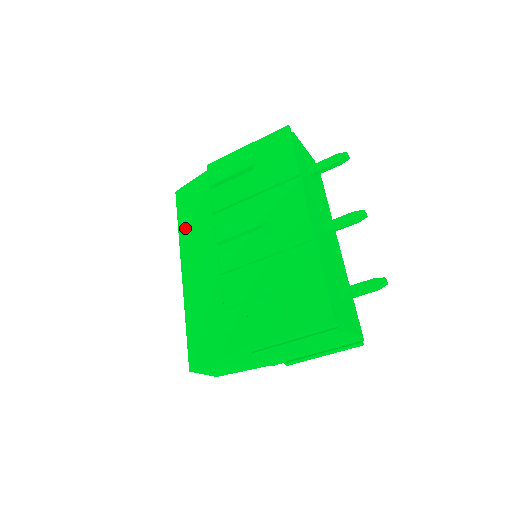
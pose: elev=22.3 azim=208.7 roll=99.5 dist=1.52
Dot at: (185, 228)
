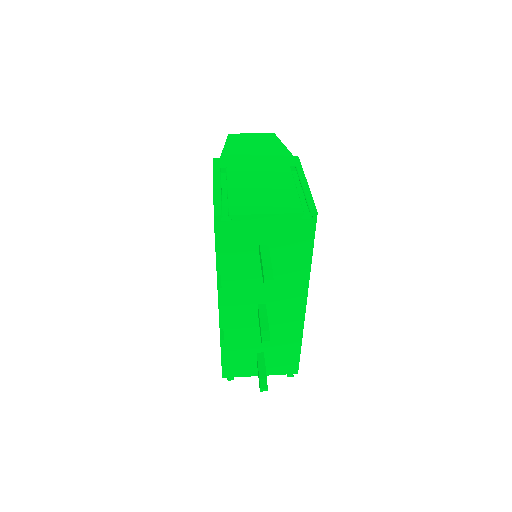
Dot at: occluded
